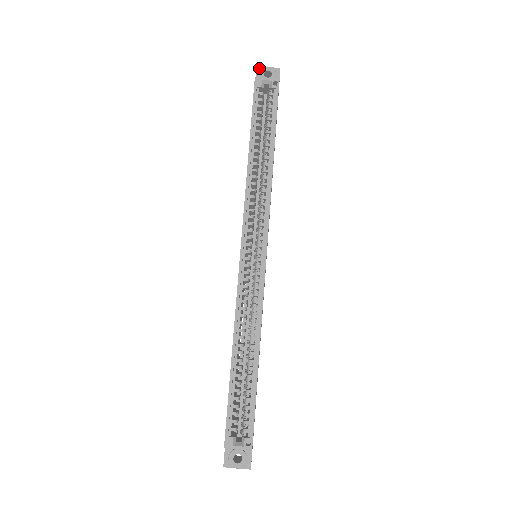
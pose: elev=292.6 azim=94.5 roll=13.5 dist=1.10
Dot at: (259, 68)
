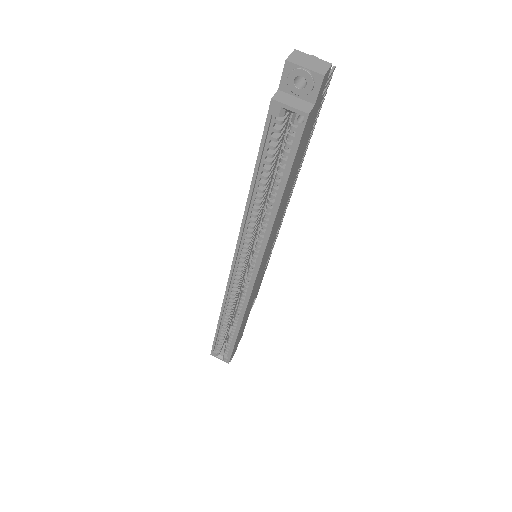
Dot at: (289, 64)
